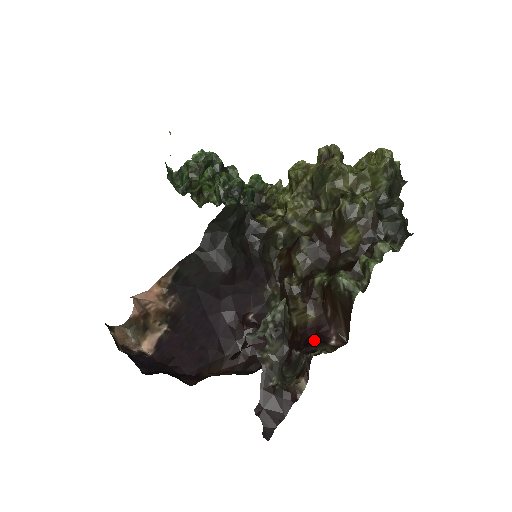
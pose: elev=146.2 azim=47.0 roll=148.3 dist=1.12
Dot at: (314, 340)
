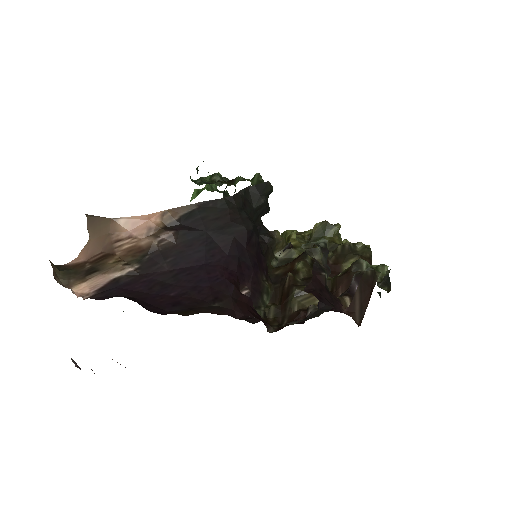
Dot at: occluded
